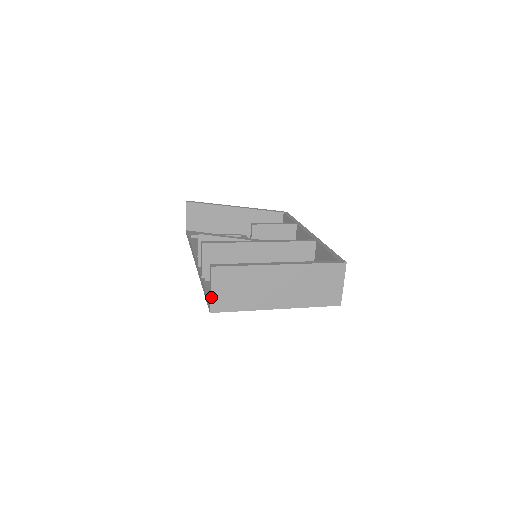
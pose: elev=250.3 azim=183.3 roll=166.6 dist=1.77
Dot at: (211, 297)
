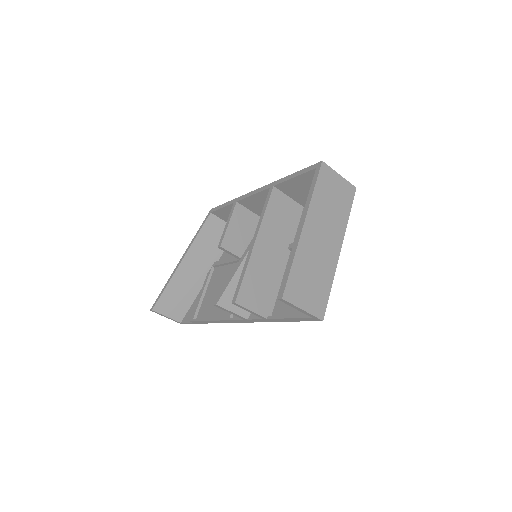
Dot at: (309, 313)
